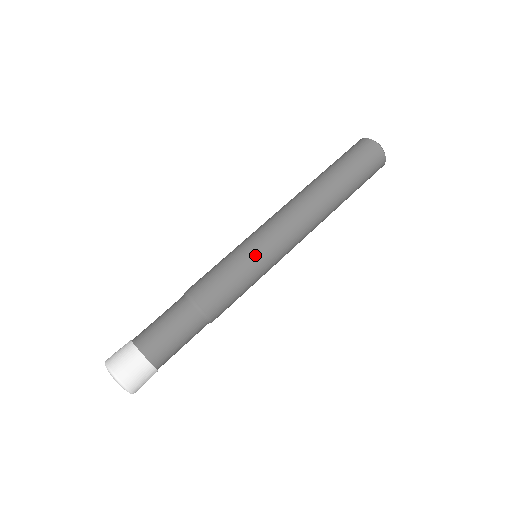
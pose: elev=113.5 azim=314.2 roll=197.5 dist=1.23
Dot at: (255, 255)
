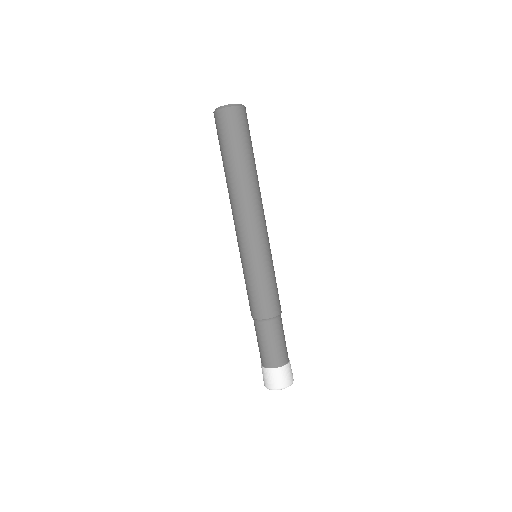
Dot at: (271, 259)
